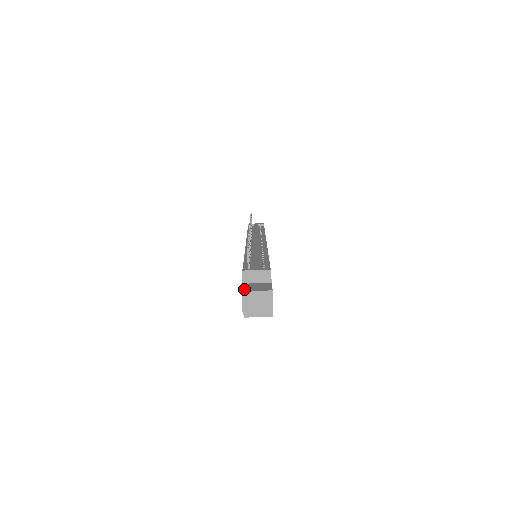
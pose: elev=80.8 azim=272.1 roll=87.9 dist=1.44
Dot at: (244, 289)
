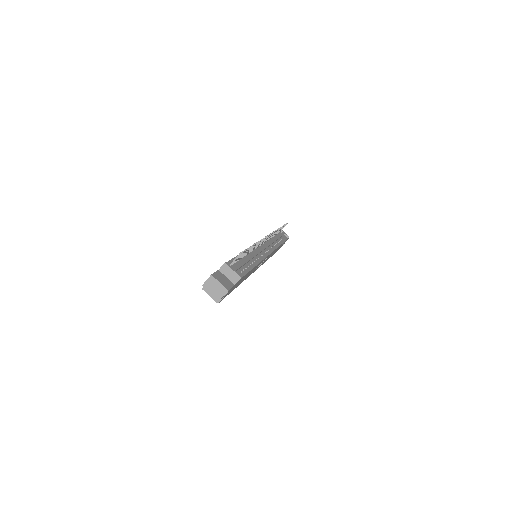
Dot at: (214, 274)
